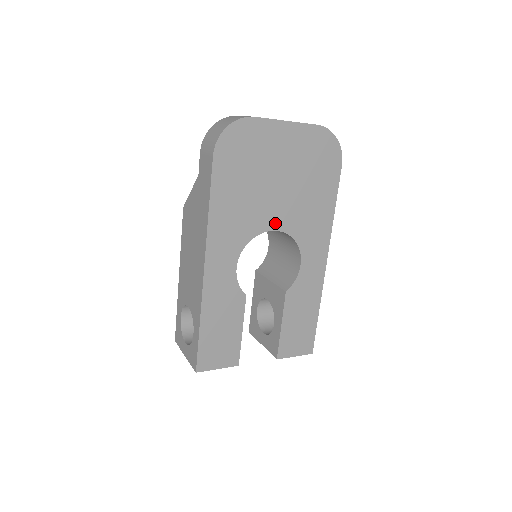
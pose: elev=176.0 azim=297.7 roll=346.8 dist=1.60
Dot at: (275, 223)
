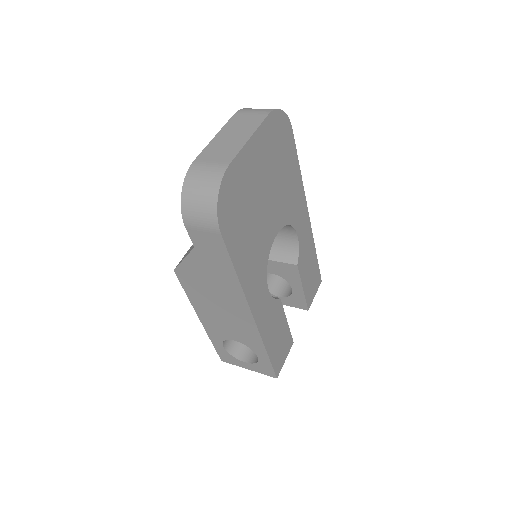
Dot at: (275, 229)
